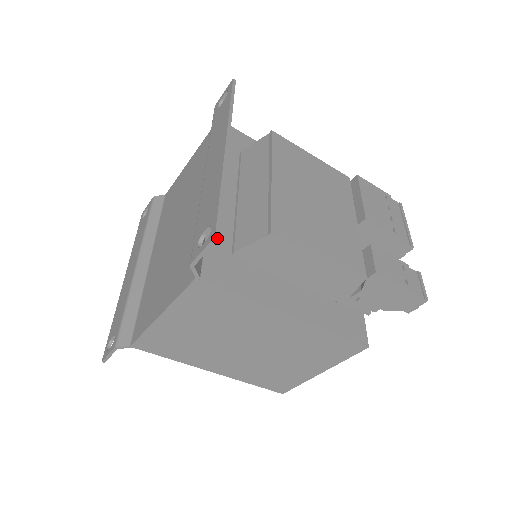
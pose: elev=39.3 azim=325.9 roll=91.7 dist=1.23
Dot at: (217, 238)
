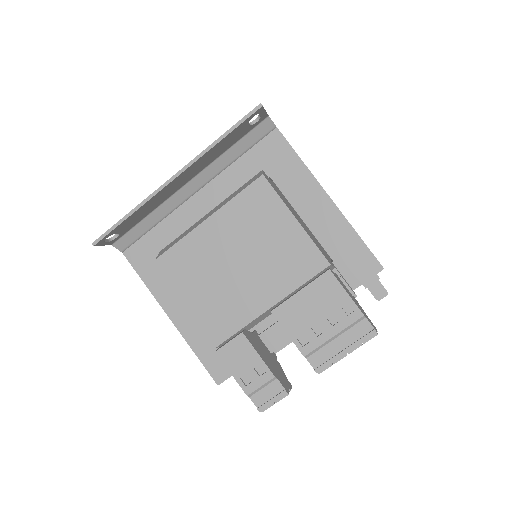
Dot at: (93, 245)
